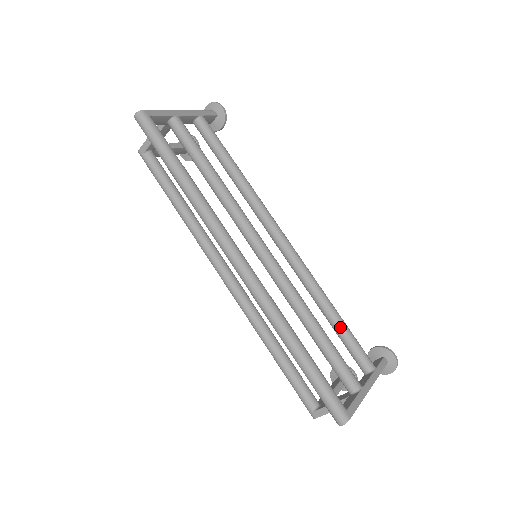
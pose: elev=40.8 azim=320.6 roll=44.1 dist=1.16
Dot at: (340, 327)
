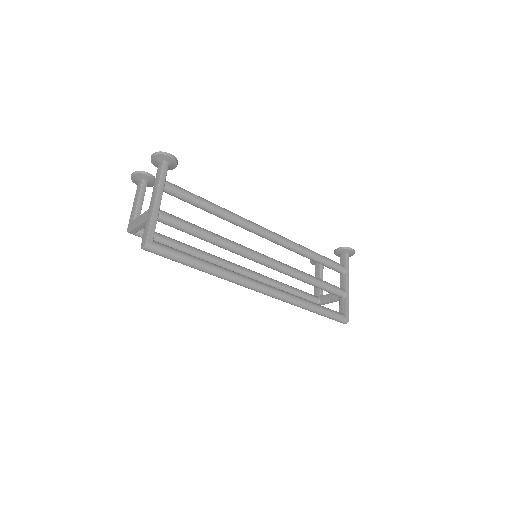
Dot at: (321, 262)
